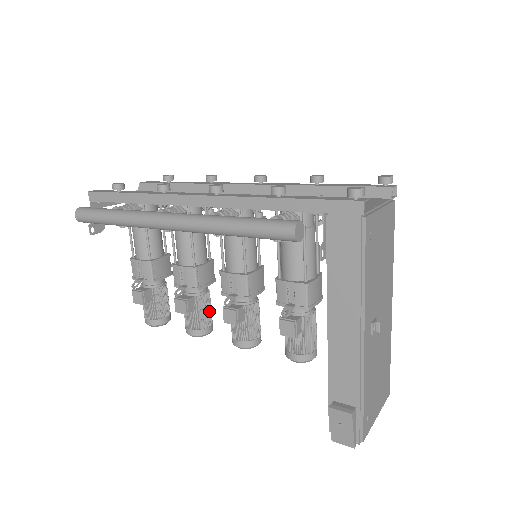
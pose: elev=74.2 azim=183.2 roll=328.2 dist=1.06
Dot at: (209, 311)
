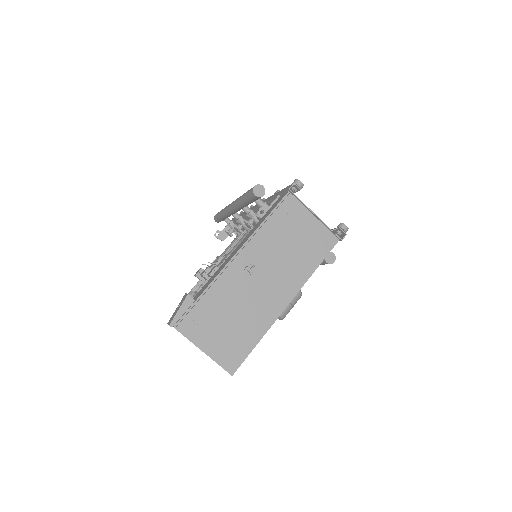
Dot at: occluded
